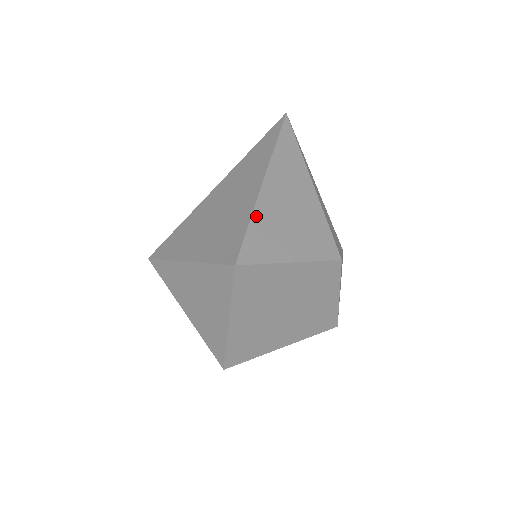
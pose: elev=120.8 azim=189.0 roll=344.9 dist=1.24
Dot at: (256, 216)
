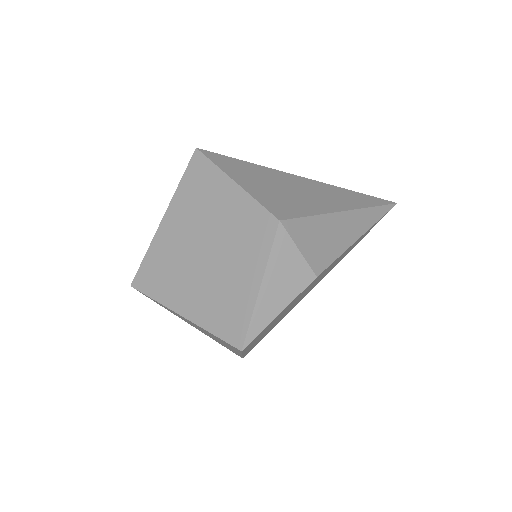
Dot at: (258, 166)
